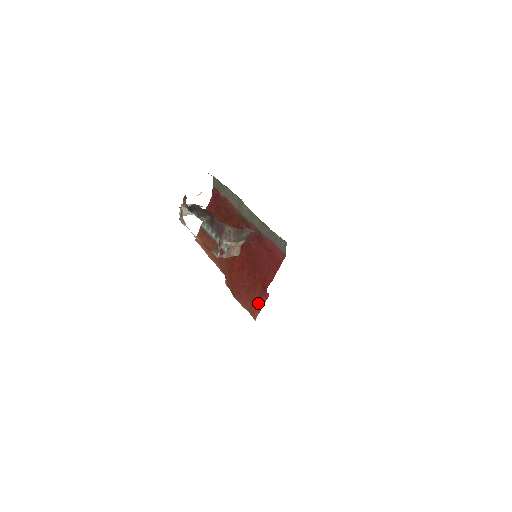
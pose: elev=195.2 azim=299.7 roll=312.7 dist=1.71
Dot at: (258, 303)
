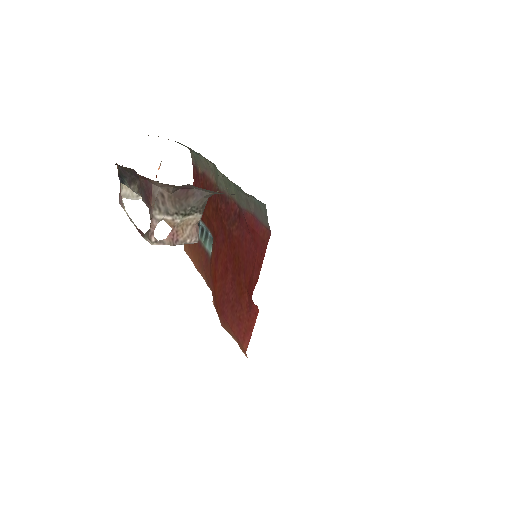
Dot at: (246, 326)
